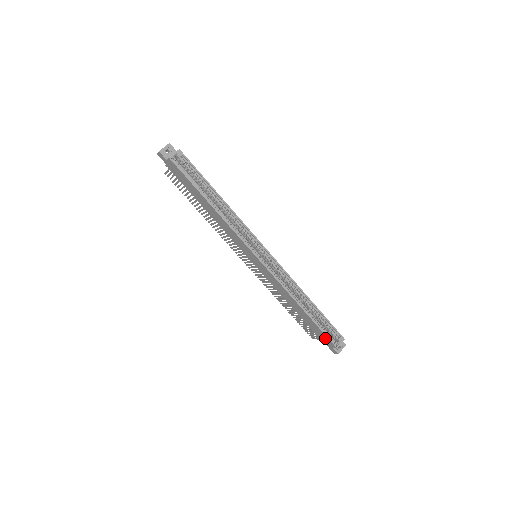
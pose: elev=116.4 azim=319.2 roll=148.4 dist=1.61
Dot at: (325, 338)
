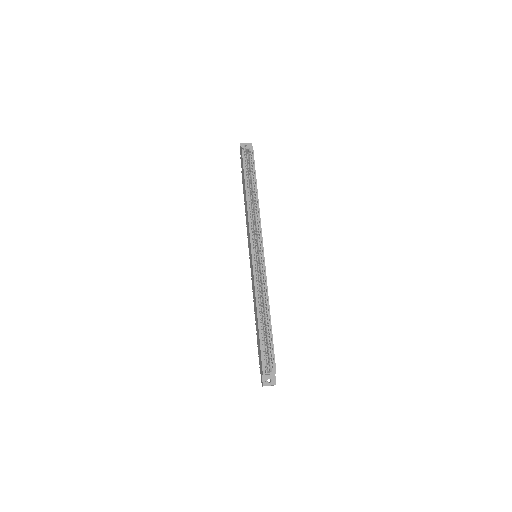
Dot at: occluded
